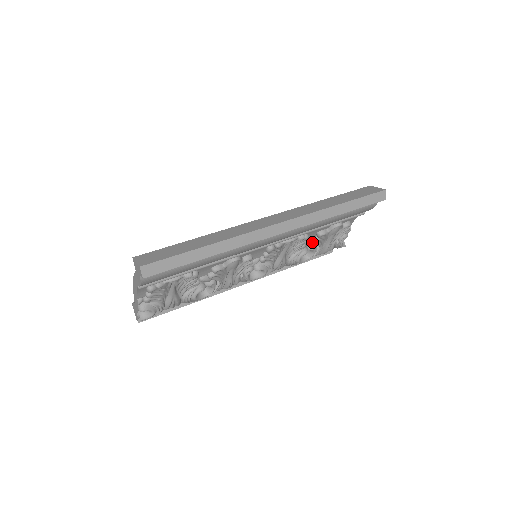
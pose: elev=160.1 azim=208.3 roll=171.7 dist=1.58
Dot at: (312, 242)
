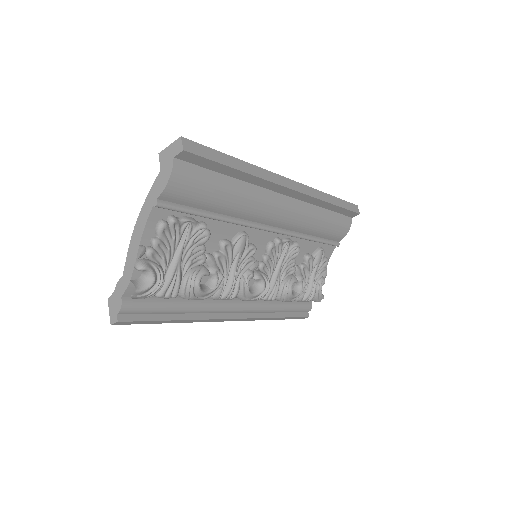
Dot at: (300, 269)
